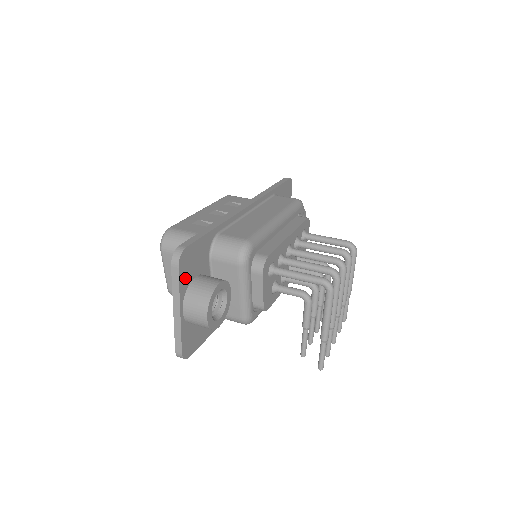
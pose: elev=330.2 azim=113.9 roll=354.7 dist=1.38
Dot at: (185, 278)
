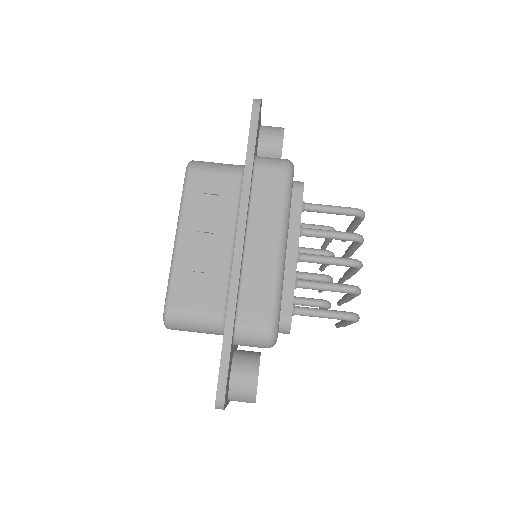
Dot at: (227, 396)
